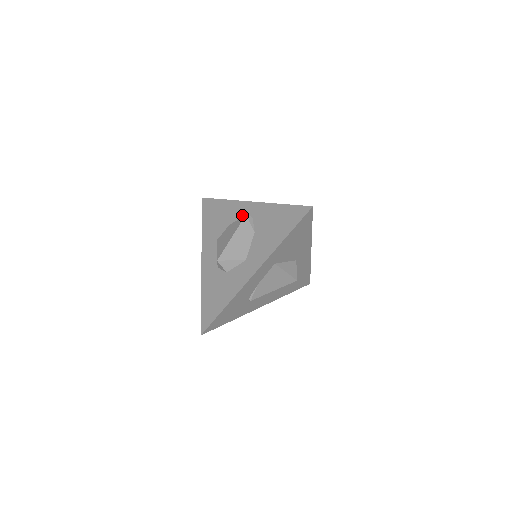
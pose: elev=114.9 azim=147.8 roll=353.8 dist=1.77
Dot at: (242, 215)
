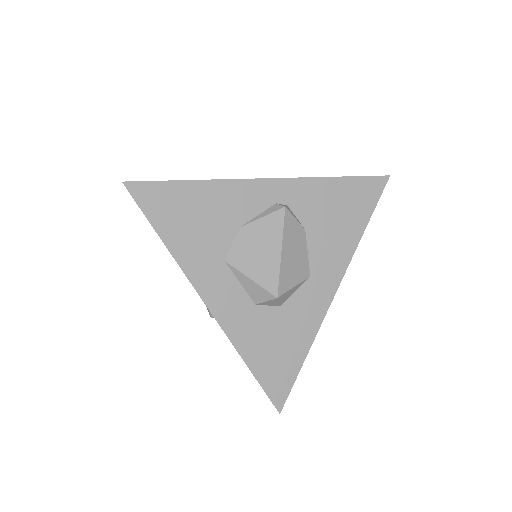
Dot at: (263, 205)
